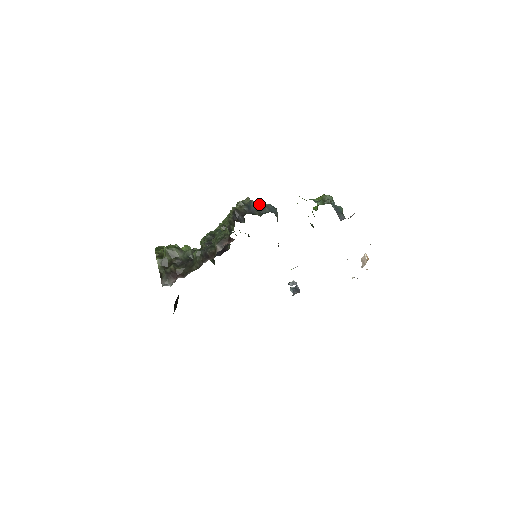
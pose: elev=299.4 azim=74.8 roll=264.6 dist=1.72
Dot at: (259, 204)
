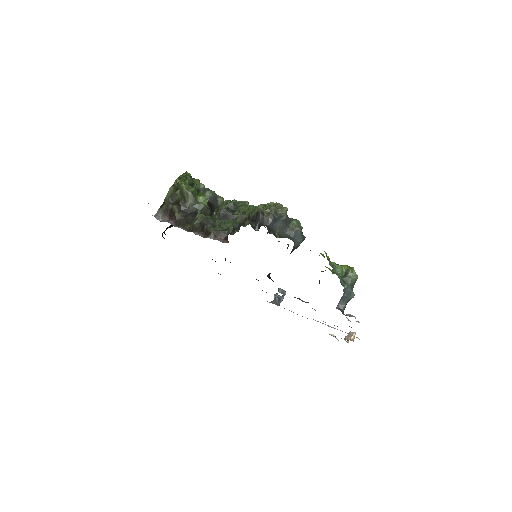
Dot at: (293, 221)
